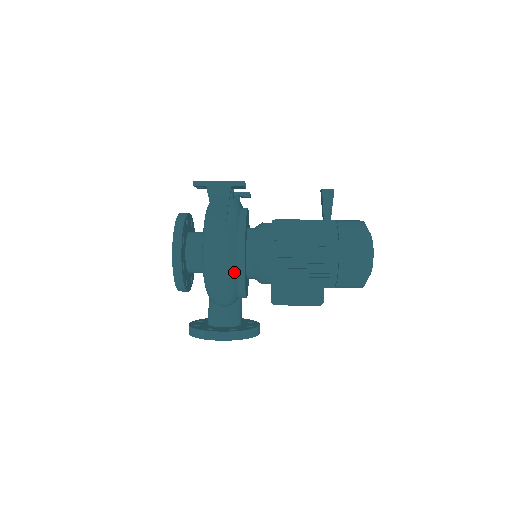
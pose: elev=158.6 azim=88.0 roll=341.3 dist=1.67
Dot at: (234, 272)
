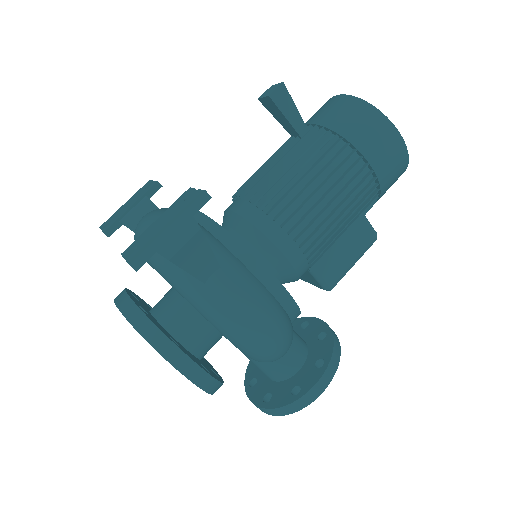
Dot at: (284, 314)
